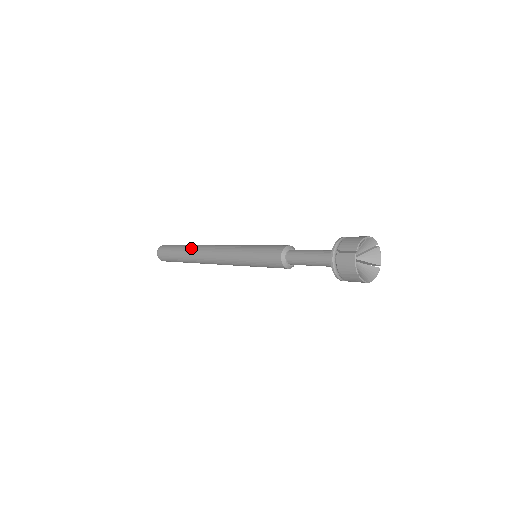
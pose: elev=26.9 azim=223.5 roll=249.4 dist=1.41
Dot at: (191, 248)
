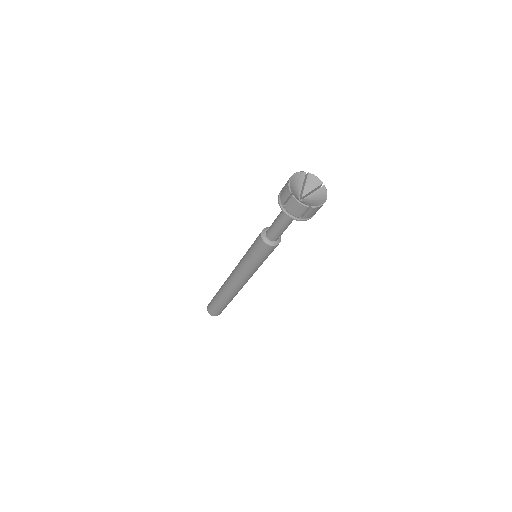
Dot at: occluded
